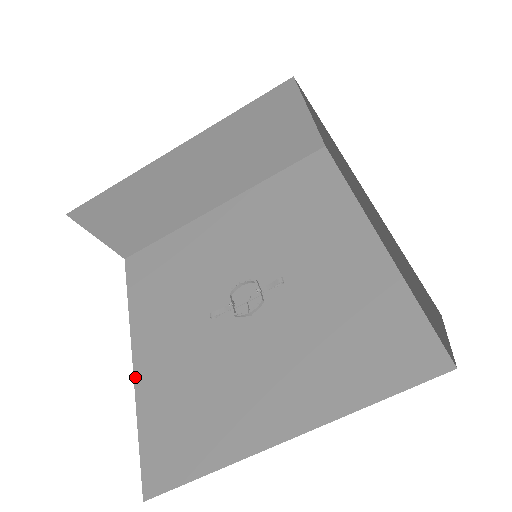
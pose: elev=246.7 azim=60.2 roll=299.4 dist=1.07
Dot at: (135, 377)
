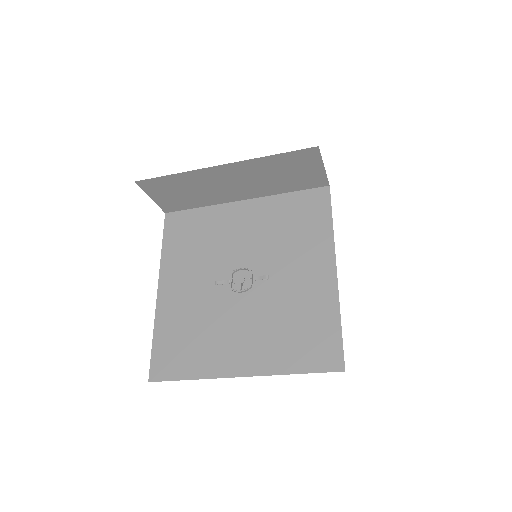
Dot at: (157, 305)
